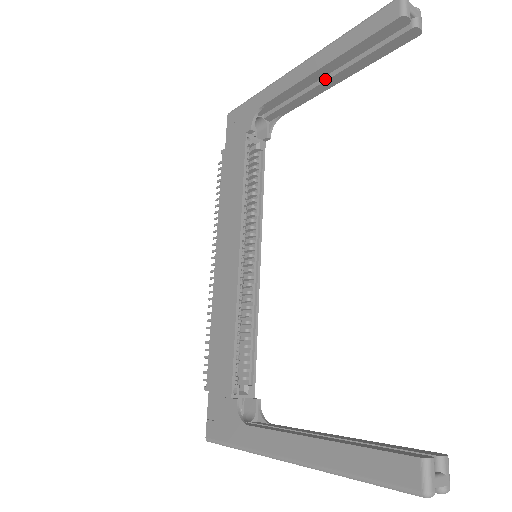
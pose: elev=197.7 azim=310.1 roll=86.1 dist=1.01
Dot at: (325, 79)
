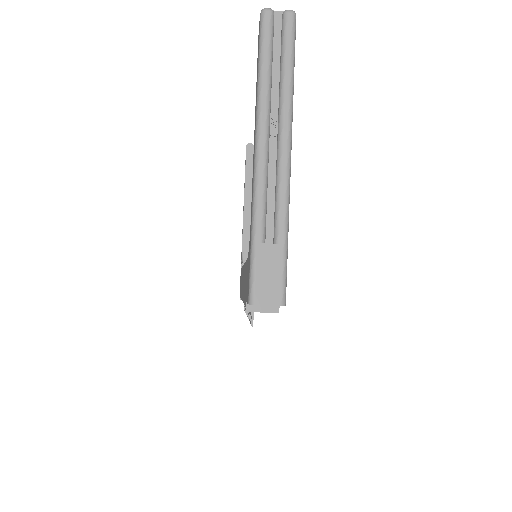
Dot at: occluded
